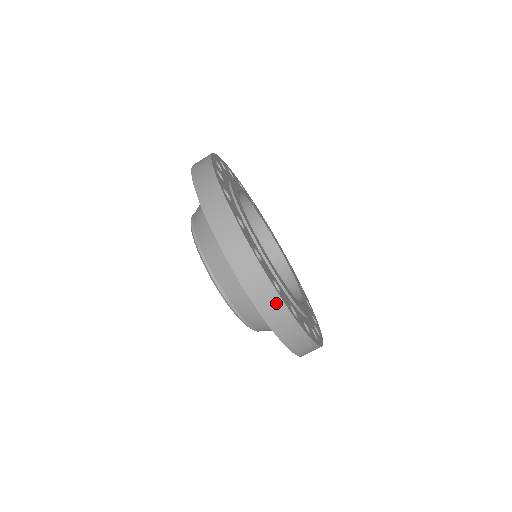
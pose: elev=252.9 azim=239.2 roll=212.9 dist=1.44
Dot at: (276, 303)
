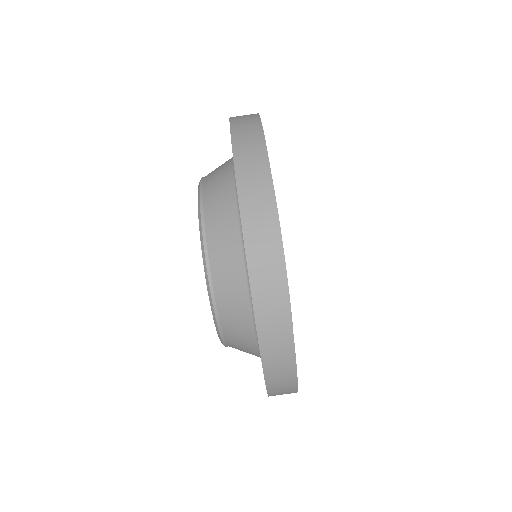
Dot at: (283, 324)
